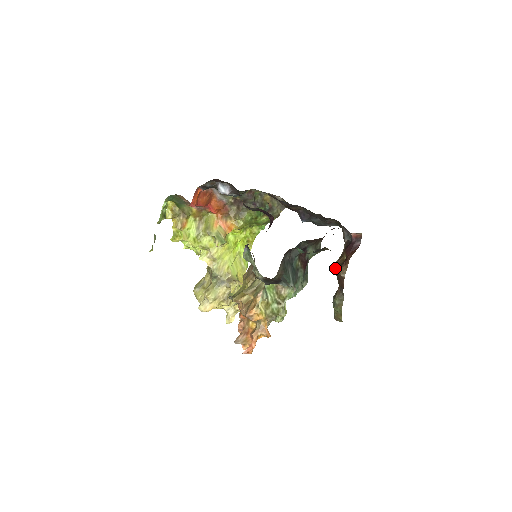
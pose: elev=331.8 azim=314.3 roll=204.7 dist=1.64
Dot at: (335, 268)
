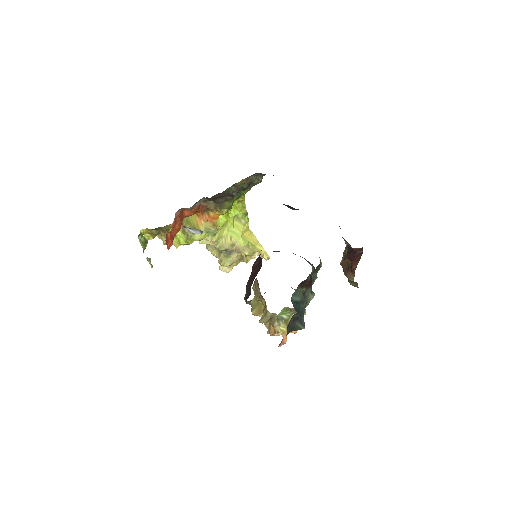
Dot at: (342, 267)
